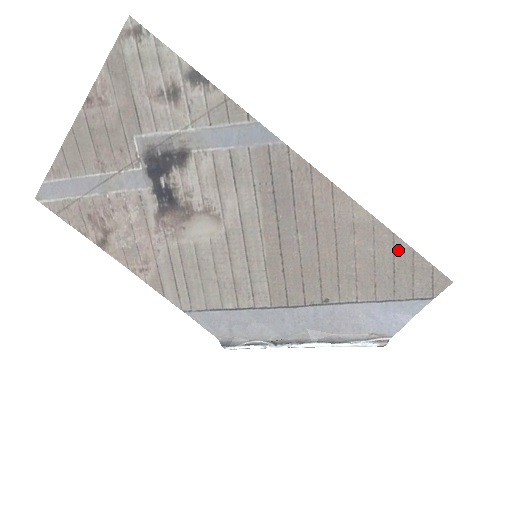
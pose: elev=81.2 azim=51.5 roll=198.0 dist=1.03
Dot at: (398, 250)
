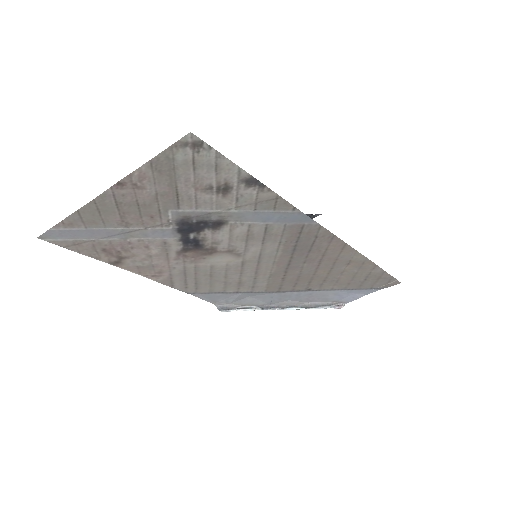
Dot at: (374, 271)
